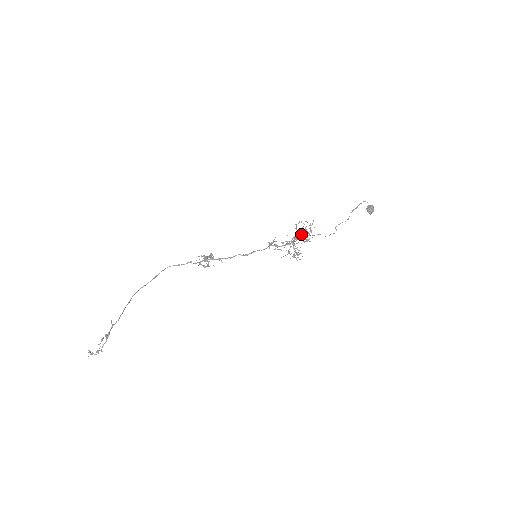
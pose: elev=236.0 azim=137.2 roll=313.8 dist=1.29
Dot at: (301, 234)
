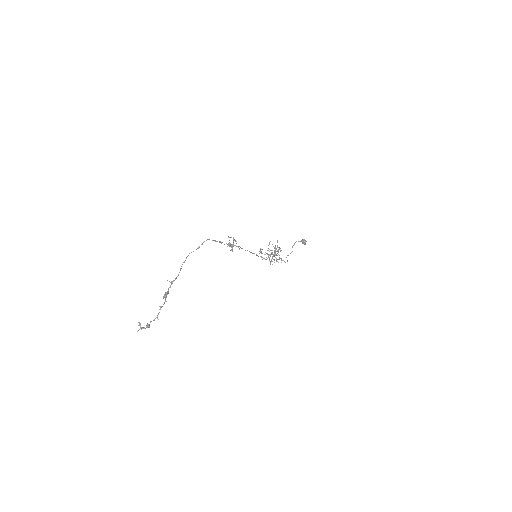
Dot at: occluded
